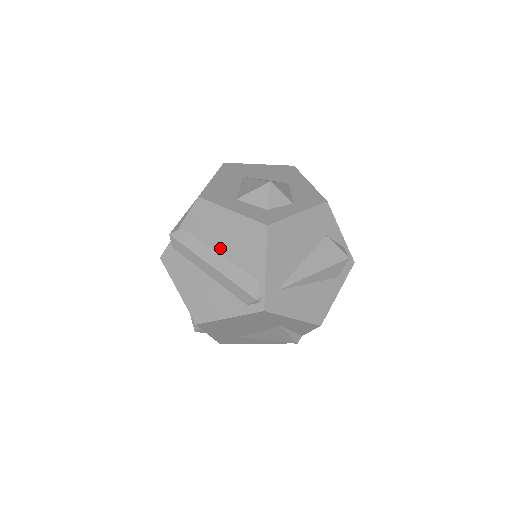
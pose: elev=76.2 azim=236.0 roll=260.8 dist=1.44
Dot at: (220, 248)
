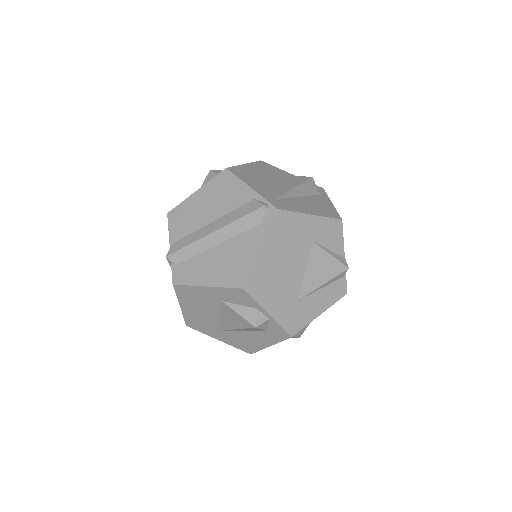
Dot at: (209, 219)
